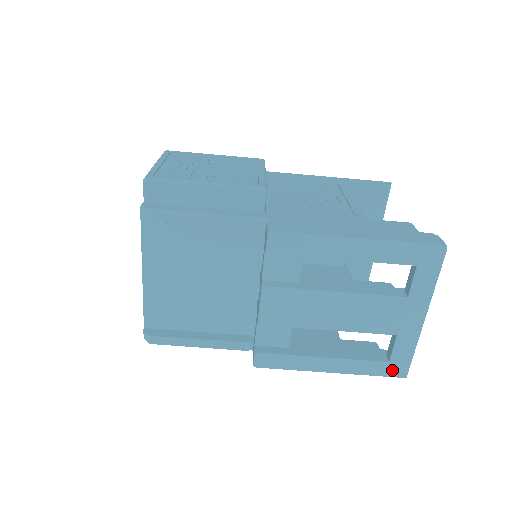
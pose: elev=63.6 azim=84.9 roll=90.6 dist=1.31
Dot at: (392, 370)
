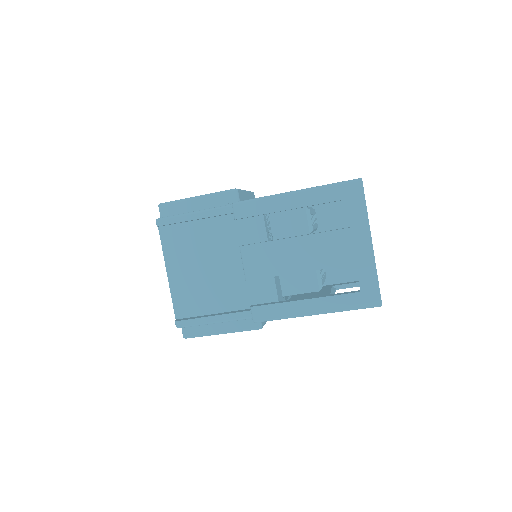
Dot at: (366, 300)
